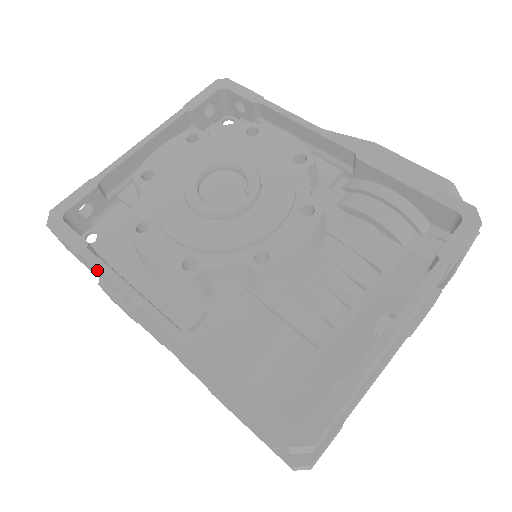
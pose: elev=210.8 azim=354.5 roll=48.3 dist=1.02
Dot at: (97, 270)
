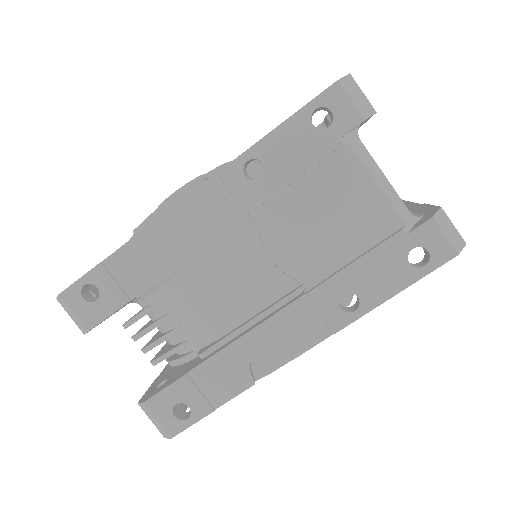
Dot at: (125, 251)
